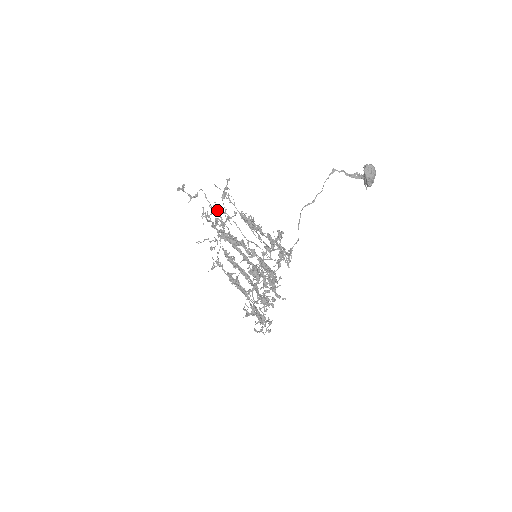
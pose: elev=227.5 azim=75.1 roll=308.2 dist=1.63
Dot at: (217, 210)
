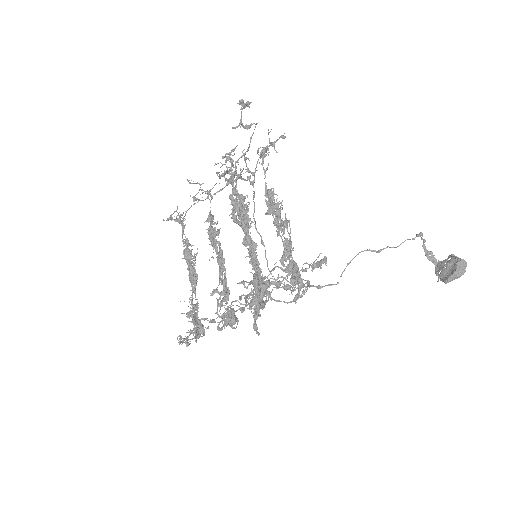
Dot at: occluded
